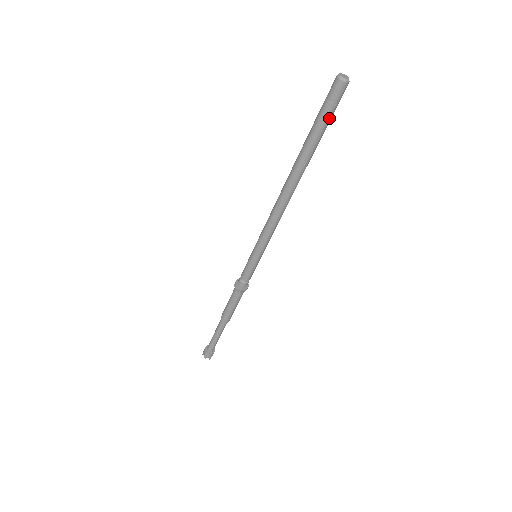
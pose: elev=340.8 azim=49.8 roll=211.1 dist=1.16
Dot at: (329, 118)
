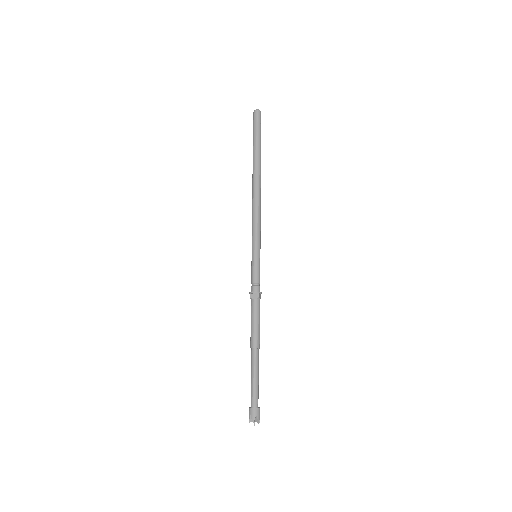
Dot at: (256, 131)
